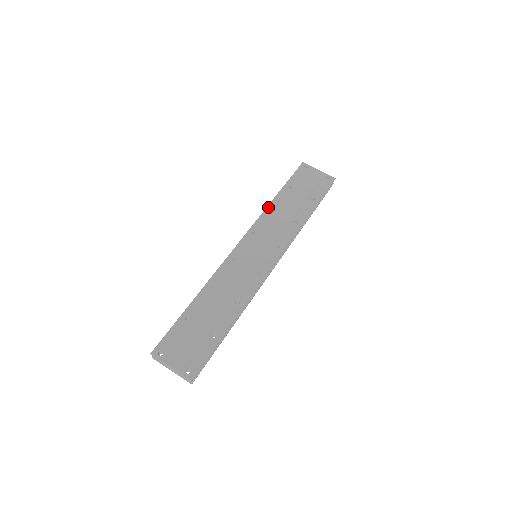
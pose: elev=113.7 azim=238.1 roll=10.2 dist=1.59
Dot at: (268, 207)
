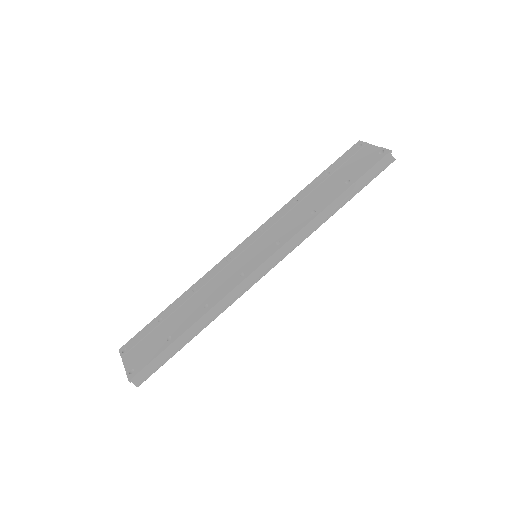
Dot at: (291, 200)
